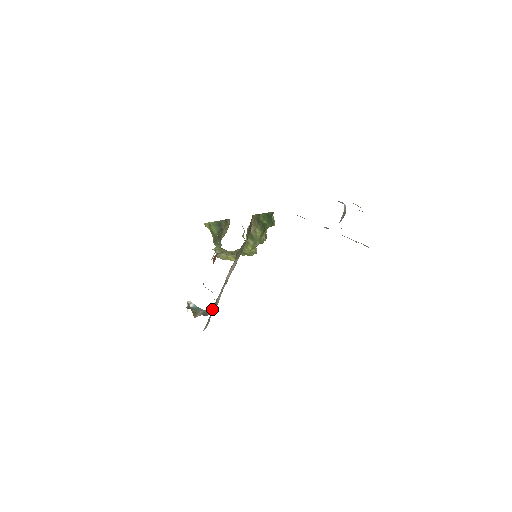
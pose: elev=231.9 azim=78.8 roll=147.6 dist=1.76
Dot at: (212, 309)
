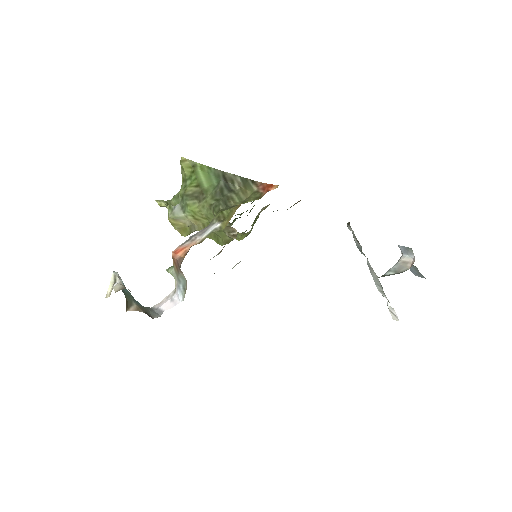
Dot at: (164, 309)
